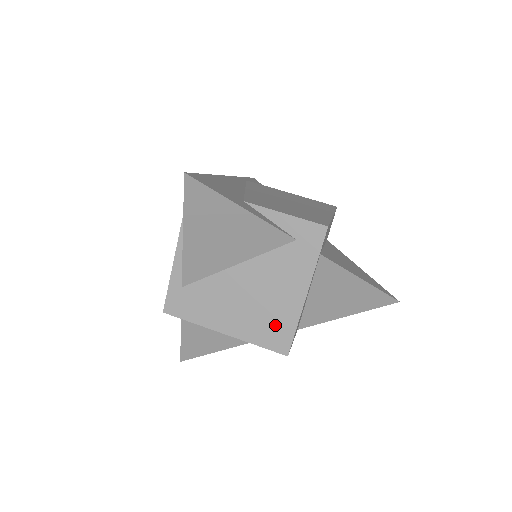
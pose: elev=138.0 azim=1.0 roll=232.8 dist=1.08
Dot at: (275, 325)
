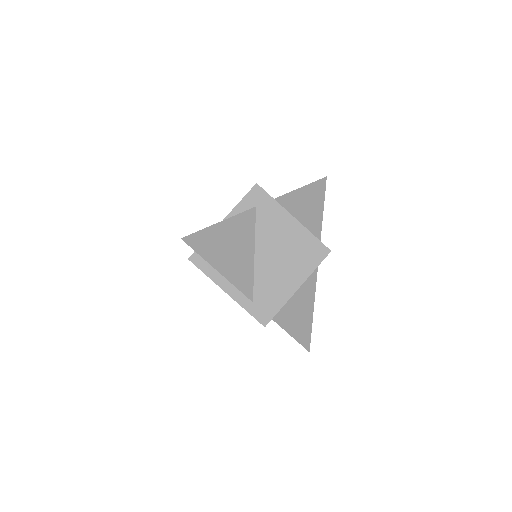
Dot at: (306, 249)
